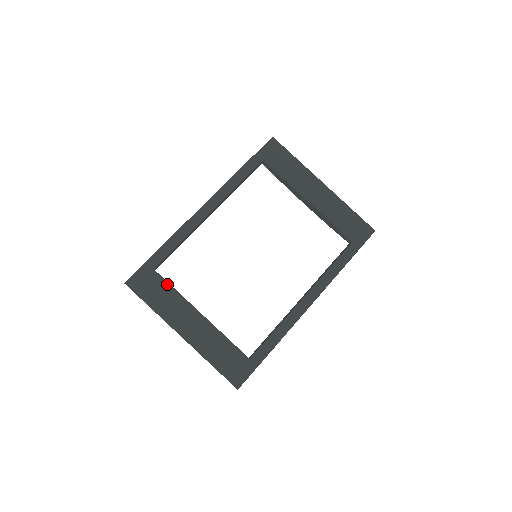
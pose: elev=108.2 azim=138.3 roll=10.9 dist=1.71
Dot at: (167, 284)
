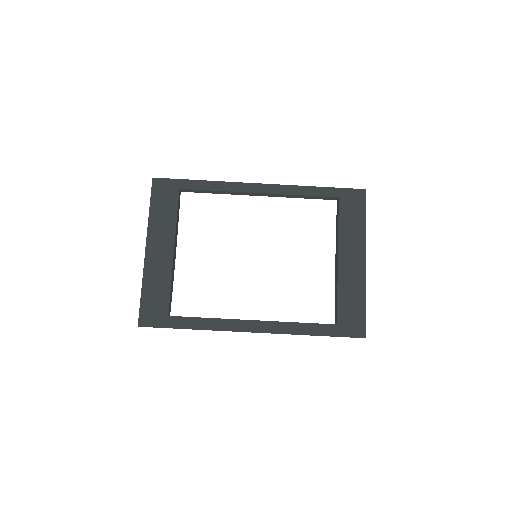
Dot at: (176, 207)
